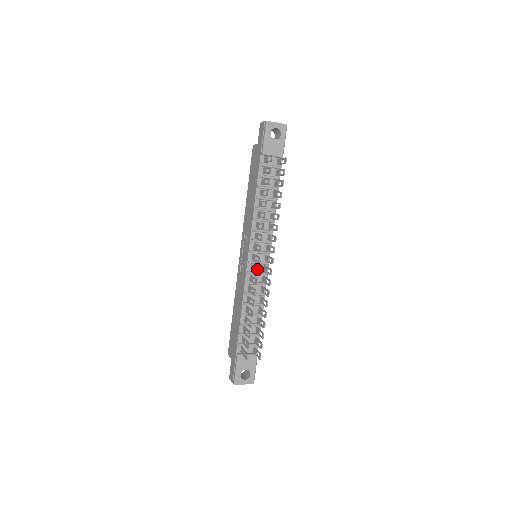
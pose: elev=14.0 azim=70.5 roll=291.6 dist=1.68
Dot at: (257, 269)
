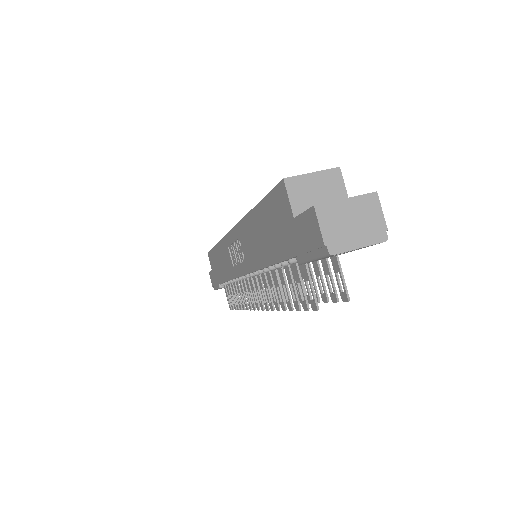
Dot at: (253, 307)
